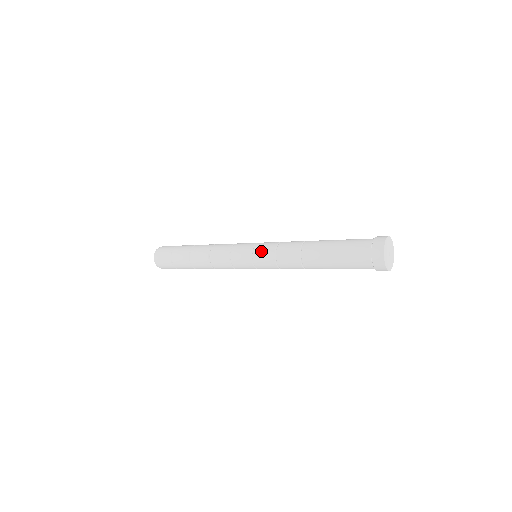
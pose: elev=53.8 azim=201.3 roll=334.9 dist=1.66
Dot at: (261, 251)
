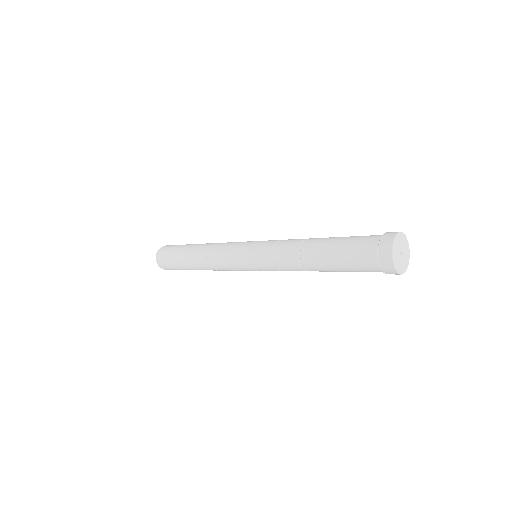
Dot at: (258, 254)
